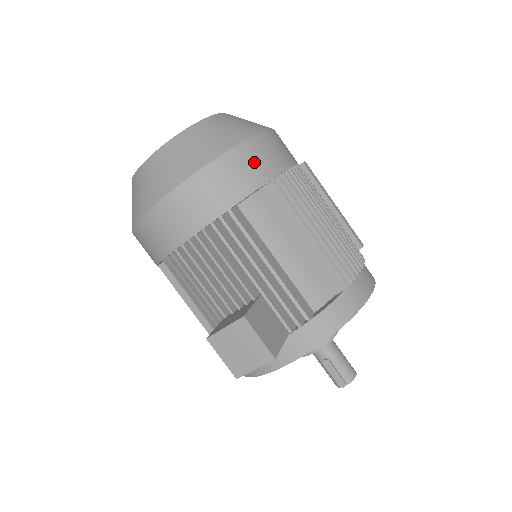
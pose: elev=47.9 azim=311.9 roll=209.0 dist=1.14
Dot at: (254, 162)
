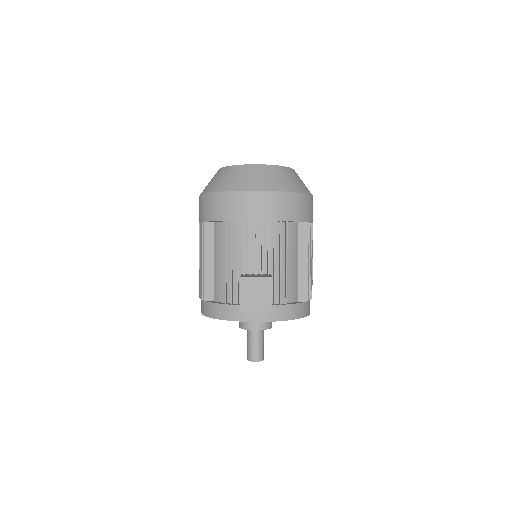
Dot at: (307, 208)
